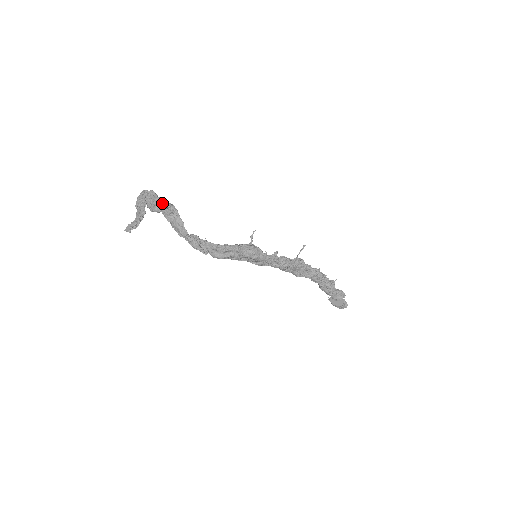
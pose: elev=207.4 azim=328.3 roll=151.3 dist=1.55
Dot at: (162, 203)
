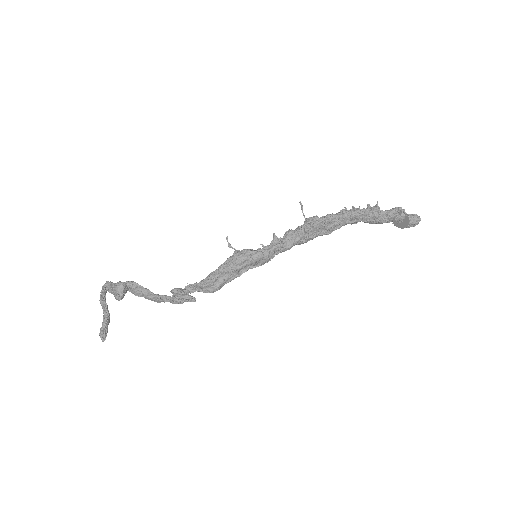
Dot at: (116, 289)
